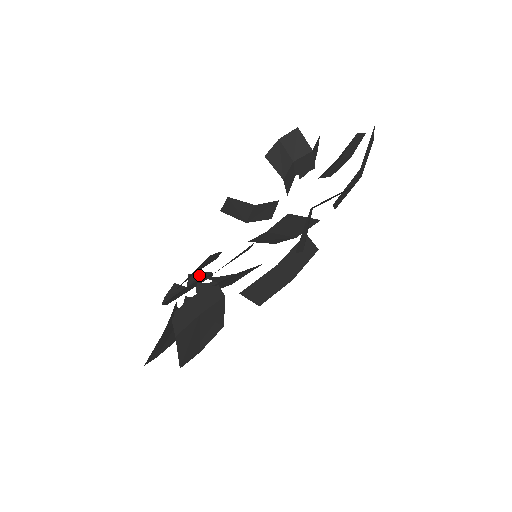
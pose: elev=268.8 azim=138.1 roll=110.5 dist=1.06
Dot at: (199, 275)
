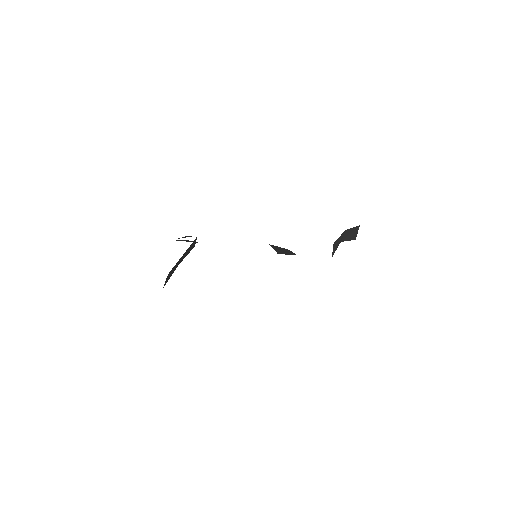
Dot at: occluded
